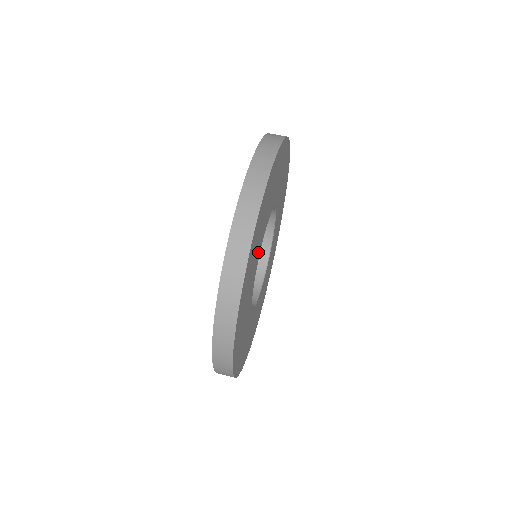
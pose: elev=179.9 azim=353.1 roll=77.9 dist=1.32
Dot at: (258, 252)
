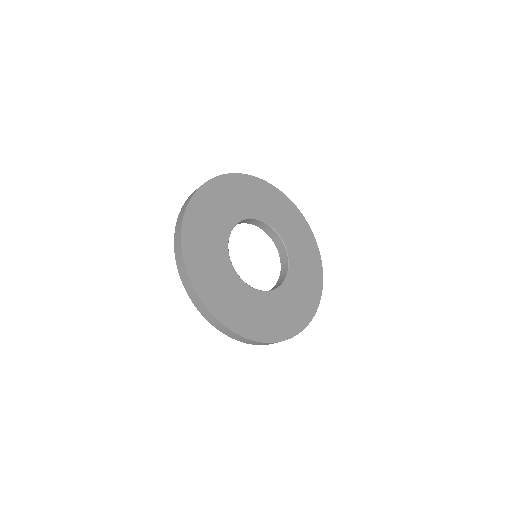
Dot at: (224, 264)
